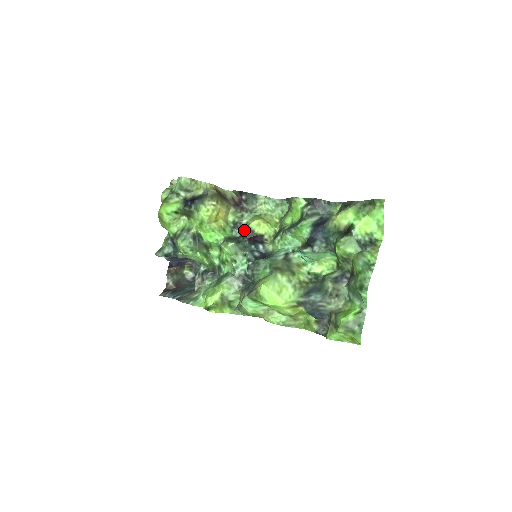
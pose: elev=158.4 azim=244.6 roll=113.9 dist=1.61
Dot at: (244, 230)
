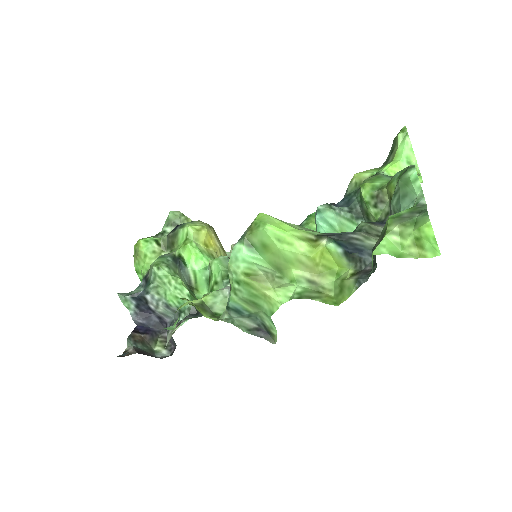
Dot at: occluded
